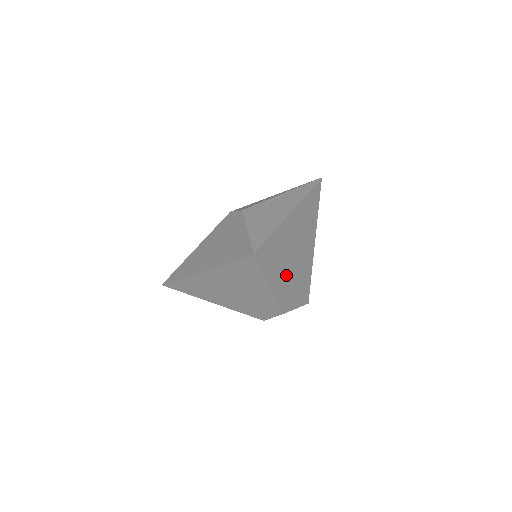
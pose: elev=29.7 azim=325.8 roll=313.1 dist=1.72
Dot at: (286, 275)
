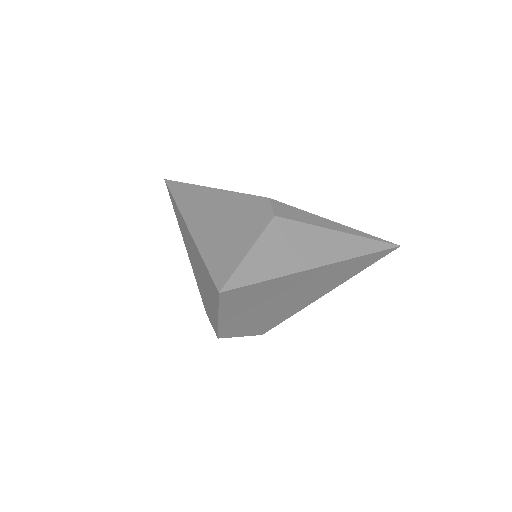
Dot at: (253, 313)
